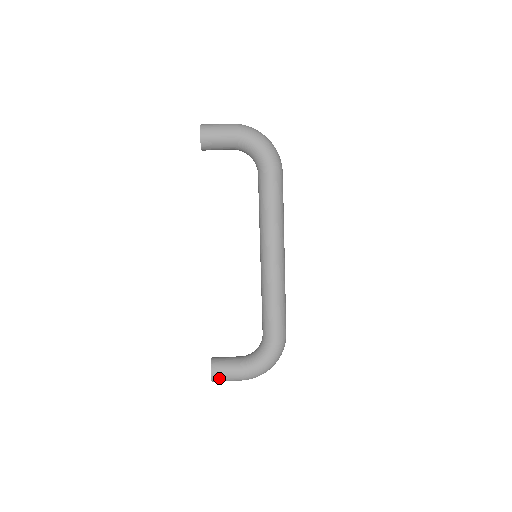
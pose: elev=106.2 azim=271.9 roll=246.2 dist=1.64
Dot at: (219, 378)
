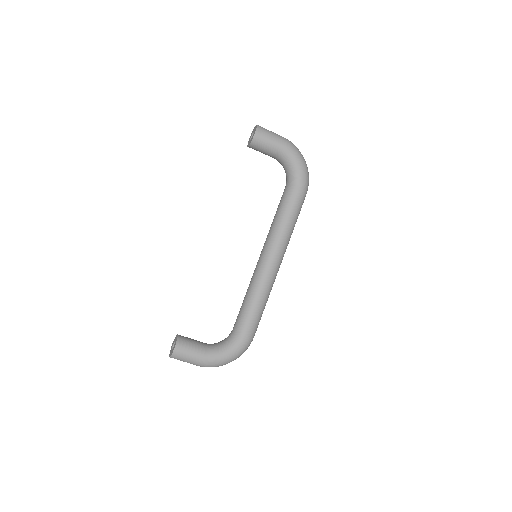
Dot at: (180, 355)
